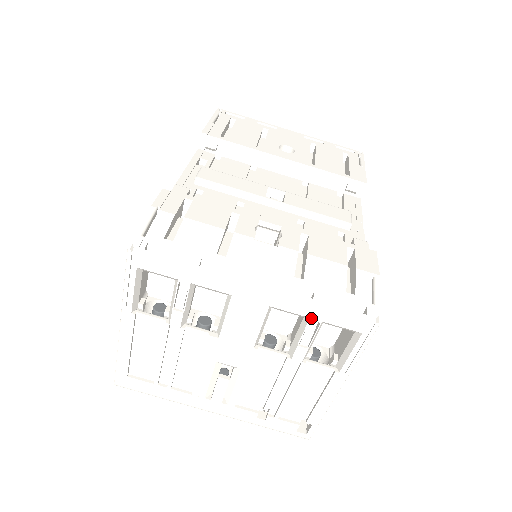
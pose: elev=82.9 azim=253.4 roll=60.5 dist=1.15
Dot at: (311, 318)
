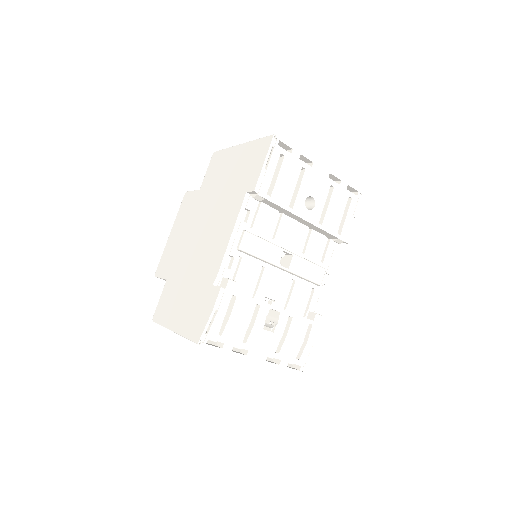
Dot at: occluded
